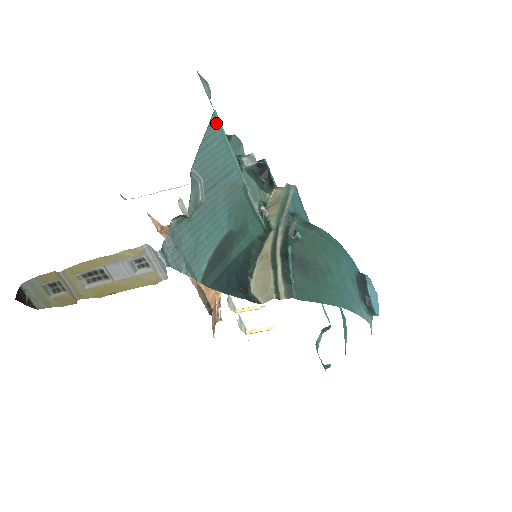
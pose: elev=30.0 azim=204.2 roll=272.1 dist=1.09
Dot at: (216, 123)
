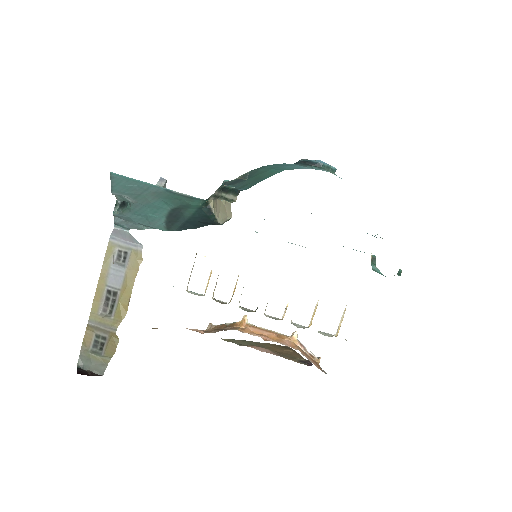
Dot at: (116, 176)
